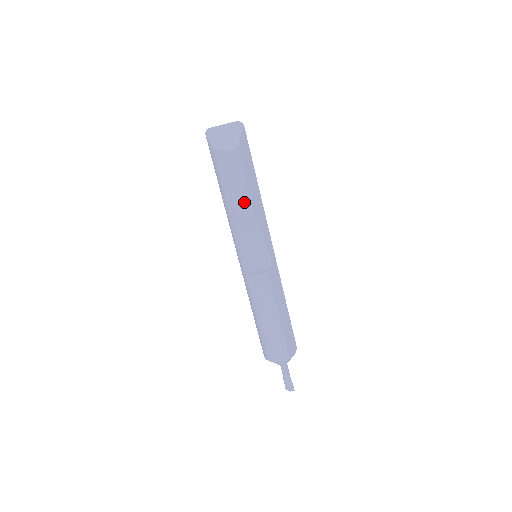
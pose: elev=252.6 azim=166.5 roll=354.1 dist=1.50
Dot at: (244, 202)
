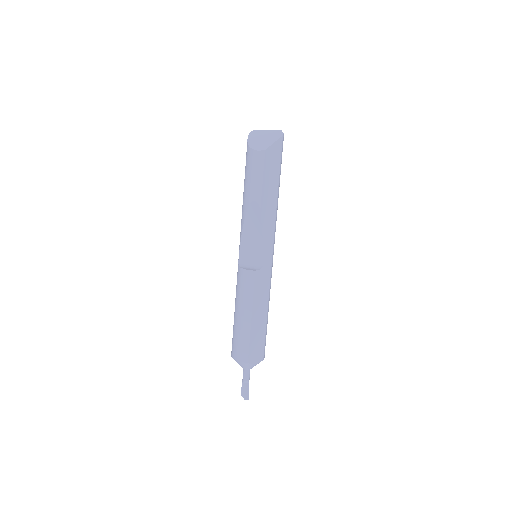
Dot at: (255, 200)
